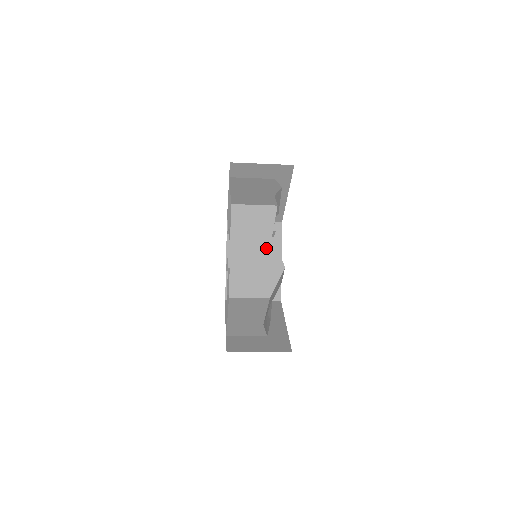
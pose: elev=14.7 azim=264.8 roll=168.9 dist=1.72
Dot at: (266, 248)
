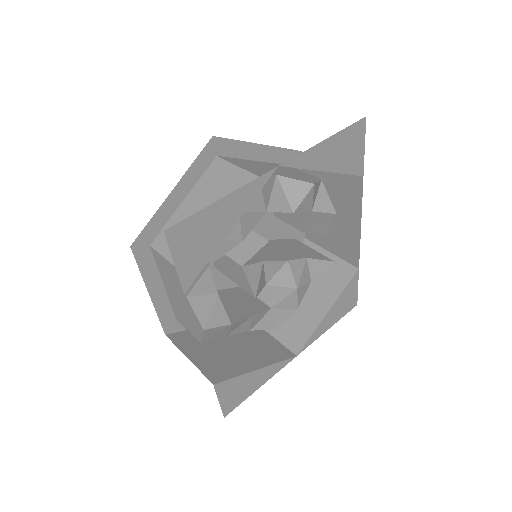
Dot at: (186, 303)
